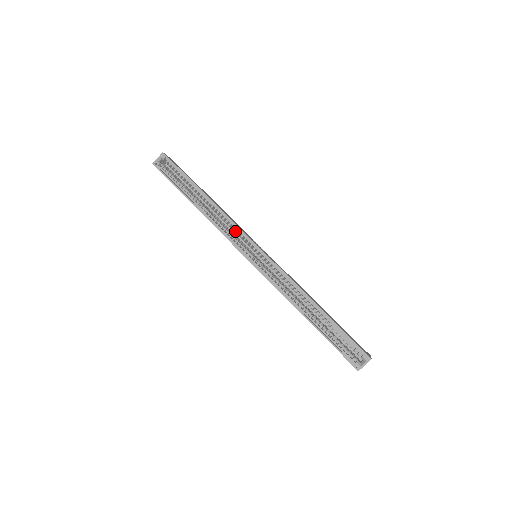
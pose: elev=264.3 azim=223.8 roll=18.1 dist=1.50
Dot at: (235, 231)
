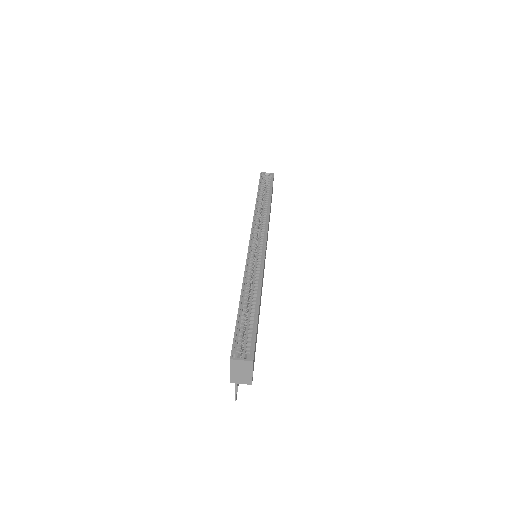
Dot at: (263, 226)
